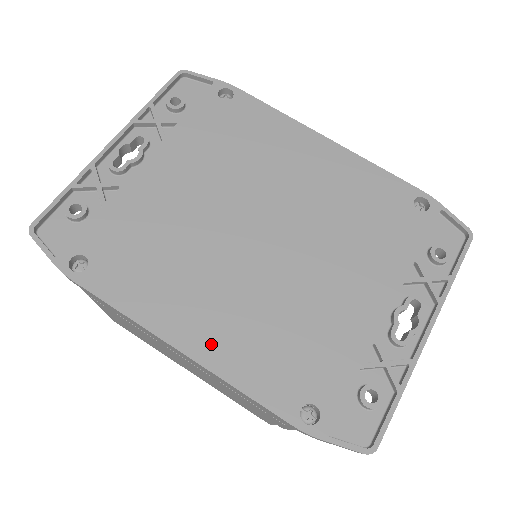
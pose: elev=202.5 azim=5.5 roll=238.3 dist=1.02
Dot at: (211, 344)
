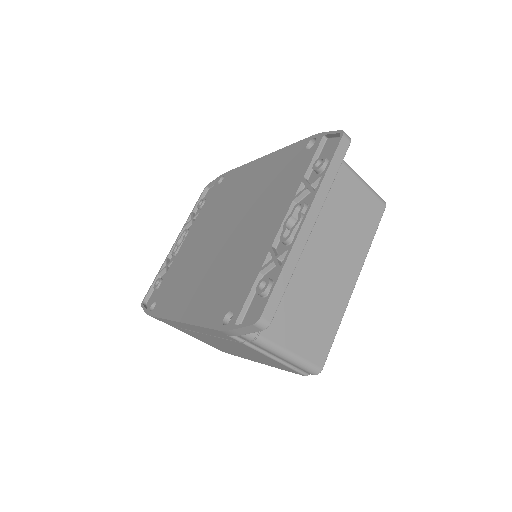
Dot at: (191, 309)
